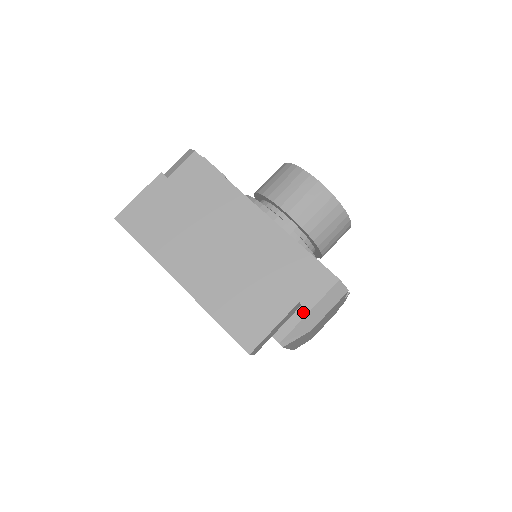
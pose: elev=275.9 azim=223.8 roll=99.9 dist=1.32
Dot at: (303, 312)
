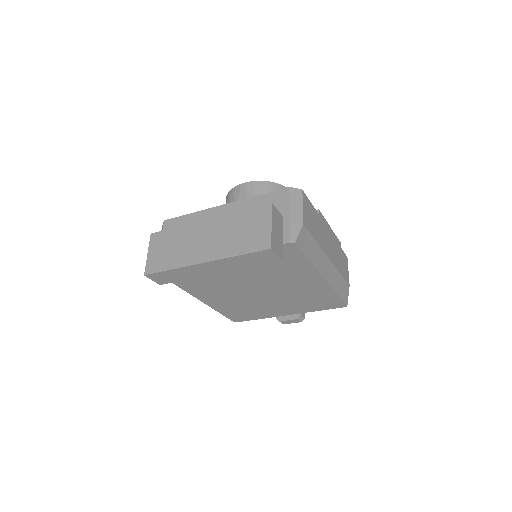
Dot at: (287, 218)
